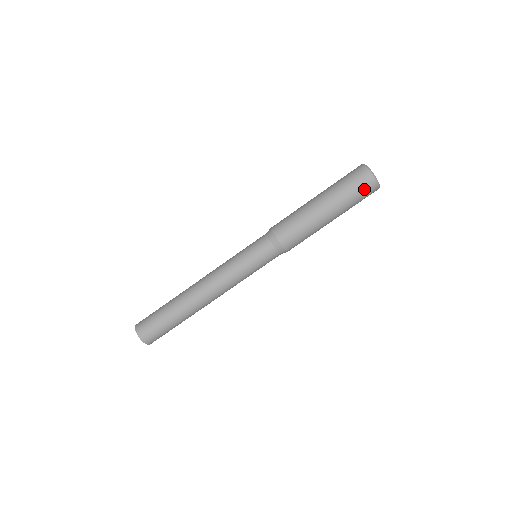
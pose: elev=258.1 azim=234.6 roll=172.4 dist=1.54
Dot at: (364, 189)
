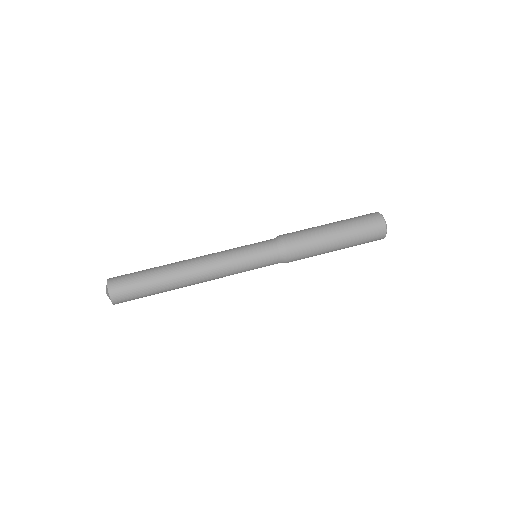
Dot at: (366, 215)
